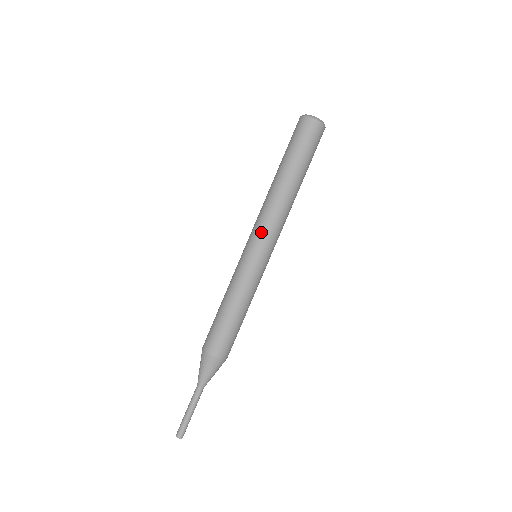
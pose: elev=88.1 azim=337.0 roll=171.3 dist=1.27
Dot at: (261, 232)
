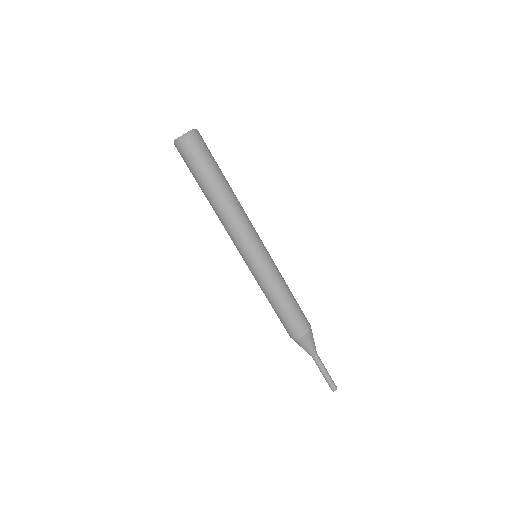
Dot at: (252, 238)
